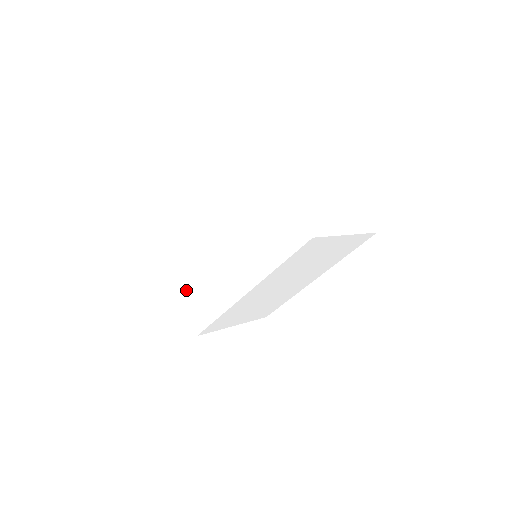
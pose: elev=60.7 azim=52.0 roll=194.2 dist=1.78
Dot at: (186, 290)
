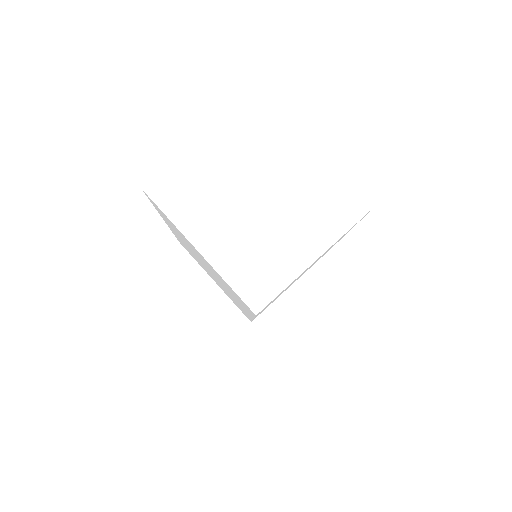
Dot at: (220, 287)
